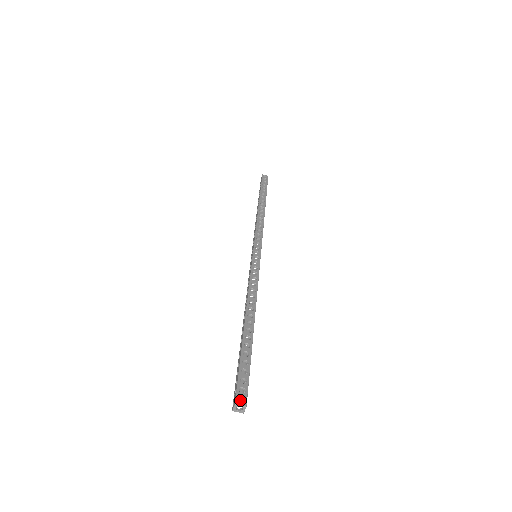
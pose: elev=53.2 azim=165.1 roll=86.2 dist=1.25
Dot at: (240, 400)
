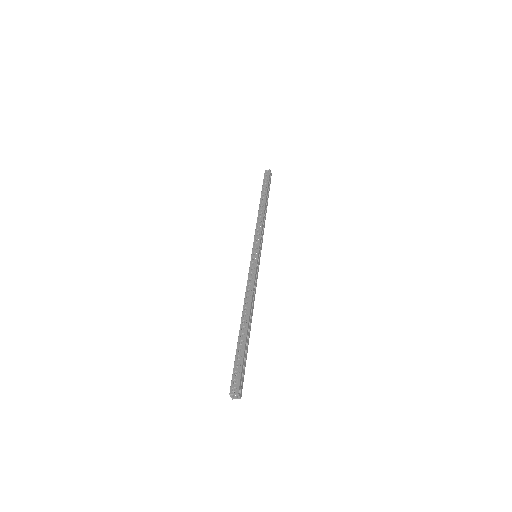
Dot at: occluded
